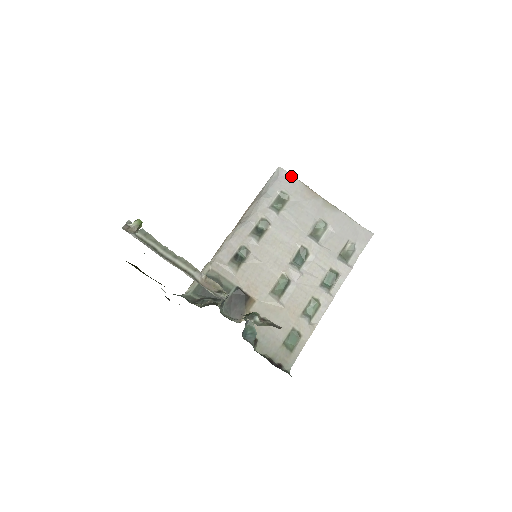
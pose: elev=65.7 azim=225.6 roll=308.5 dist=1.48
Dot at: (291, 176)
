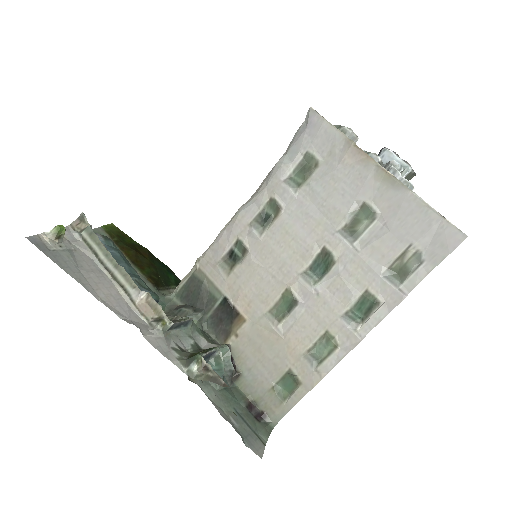
Dot at: (326, 124)
